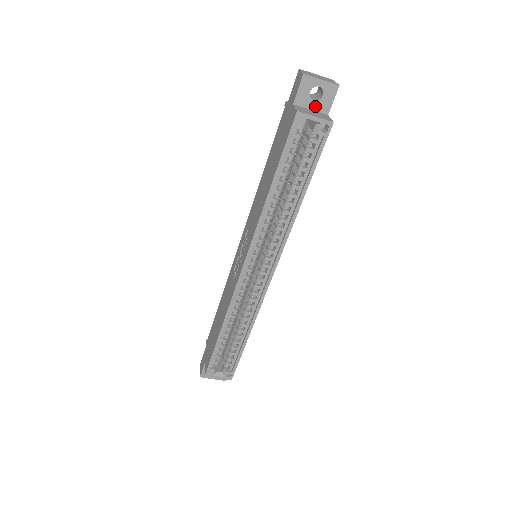
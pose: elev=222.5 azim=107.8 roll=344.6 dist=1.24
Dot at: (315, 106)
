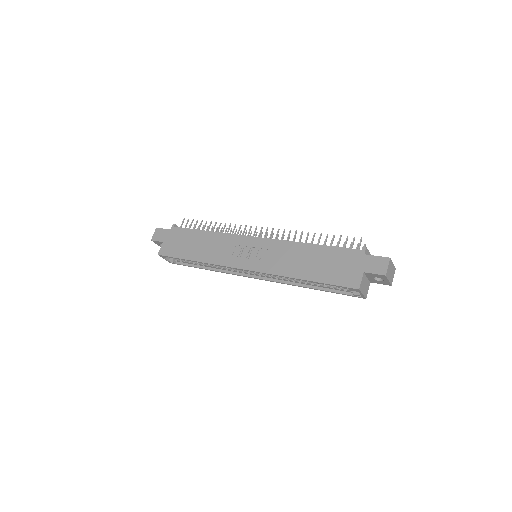
Dot at: (371, 279)
